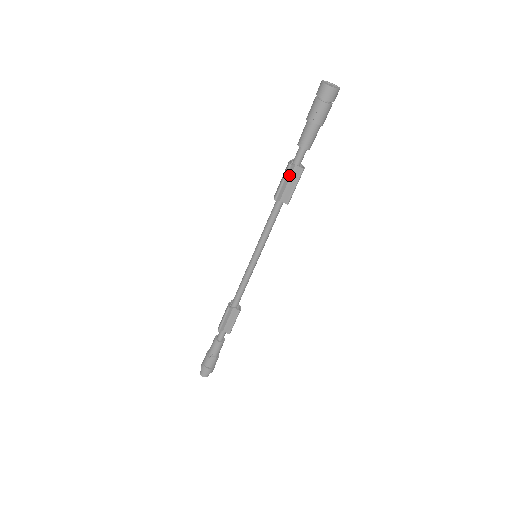
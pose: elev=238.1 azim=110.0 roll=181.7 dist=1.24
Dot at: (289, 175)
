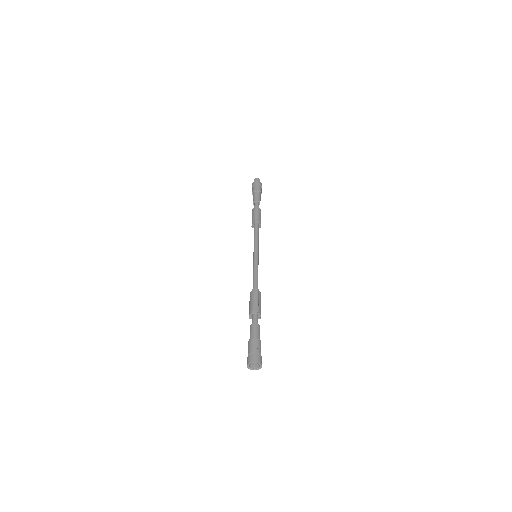
Dot at: occluded
